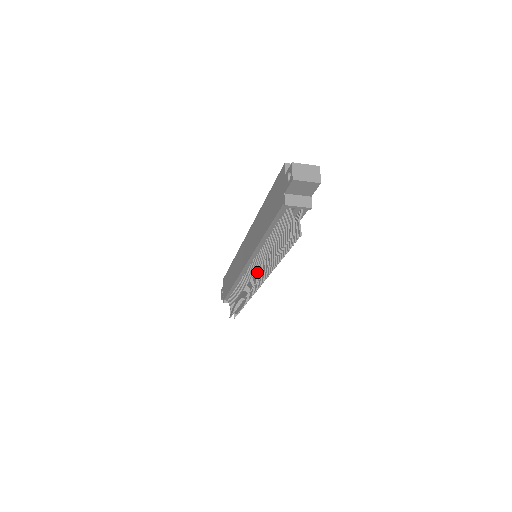
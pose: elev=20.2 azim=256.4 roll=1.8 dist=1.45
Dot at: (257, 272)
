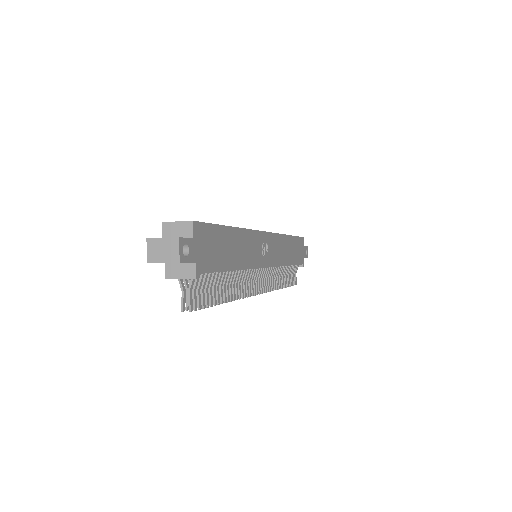
Dot at: occluded
